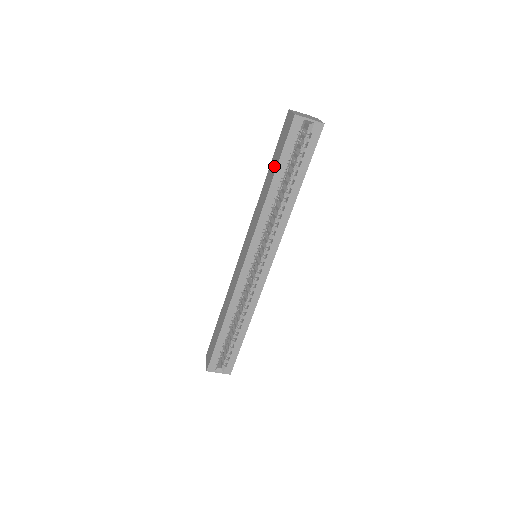
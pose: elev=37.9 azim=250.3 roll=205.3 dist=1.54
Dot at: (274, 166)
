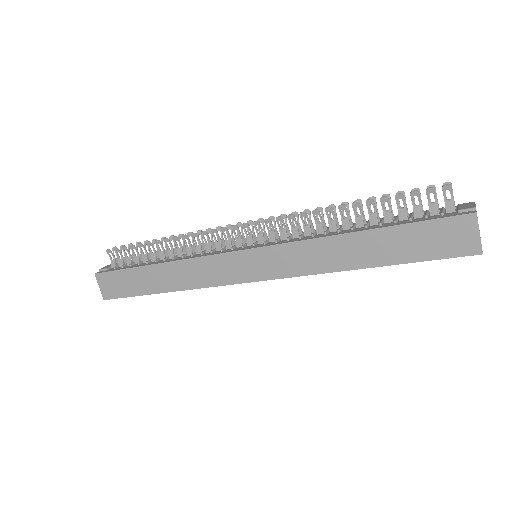
Dot at: (390, 253)
